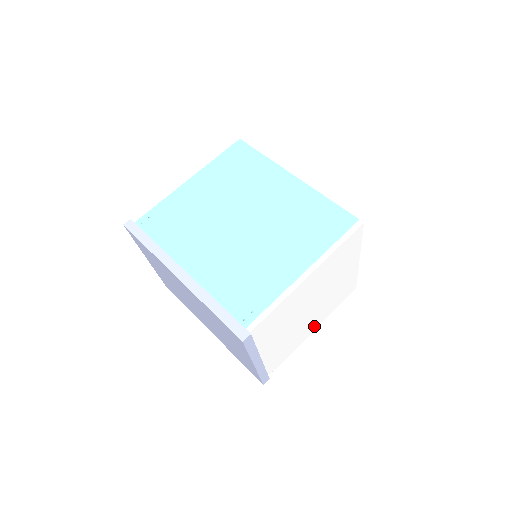
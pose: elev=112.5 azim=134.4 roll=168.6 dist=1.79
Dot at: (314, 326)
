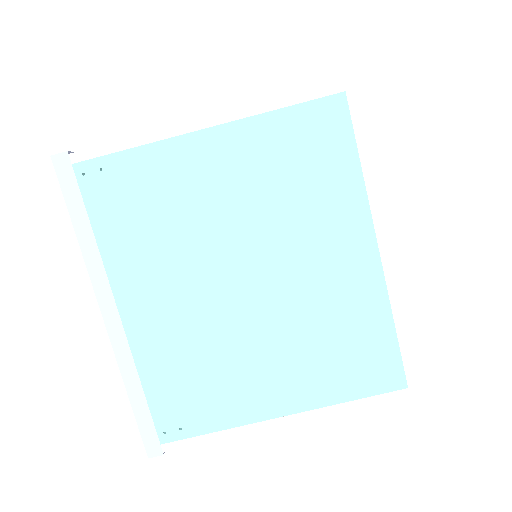
Dot at: occluded
